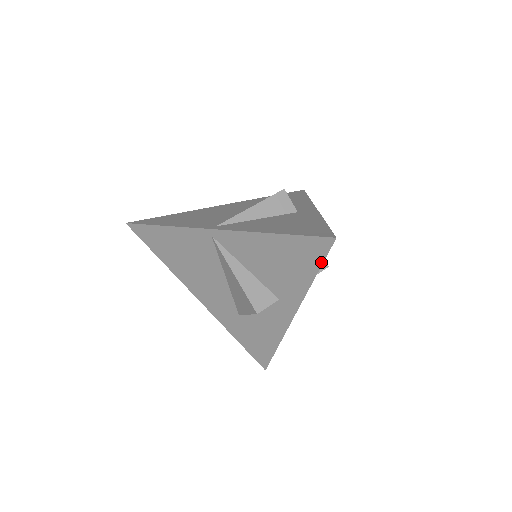
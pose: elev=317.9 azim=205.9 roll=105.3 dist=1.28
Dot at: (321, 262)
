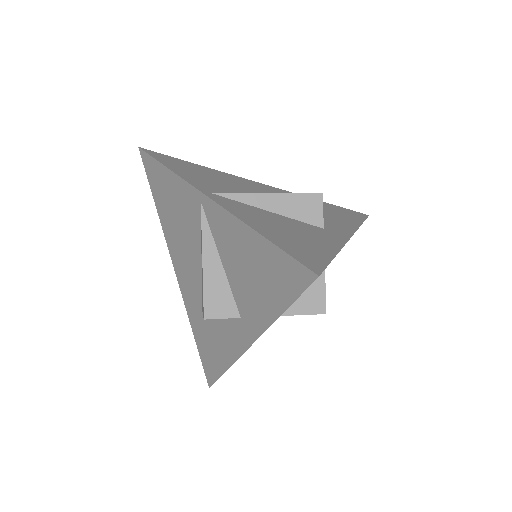
Dot at: (293, 298)
